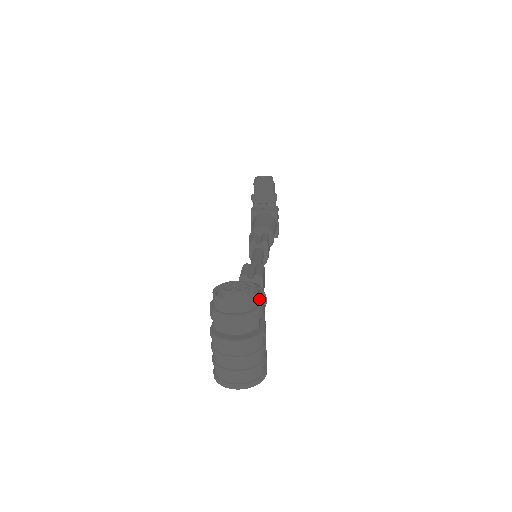
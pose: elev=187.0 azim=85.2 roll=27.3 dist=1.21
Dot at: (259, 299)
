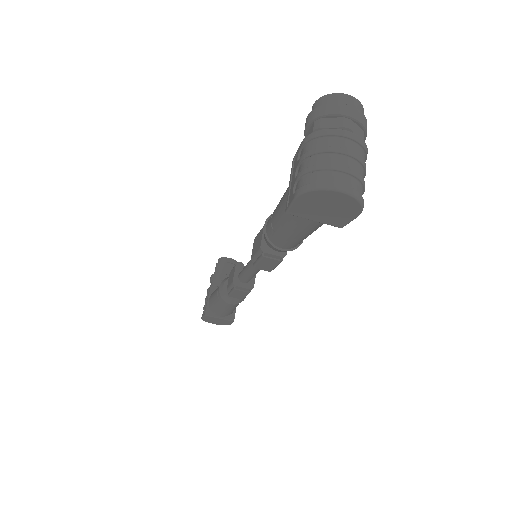
Dot at: occluded
